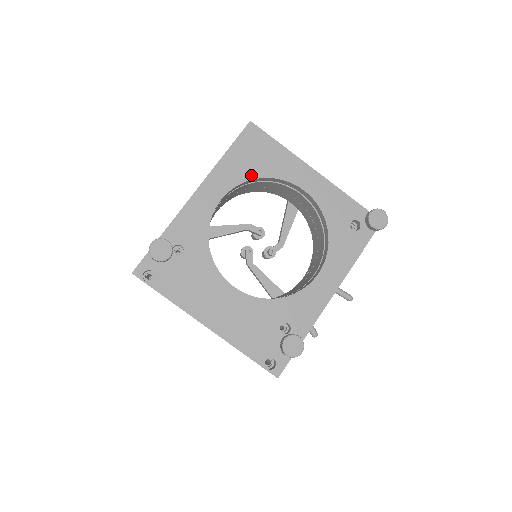
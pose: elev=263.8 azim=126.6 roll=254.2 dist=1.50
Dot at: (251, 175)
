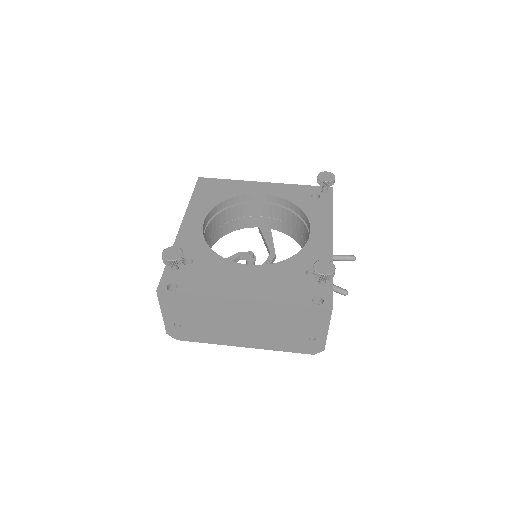
Dot at: (218, 201)
